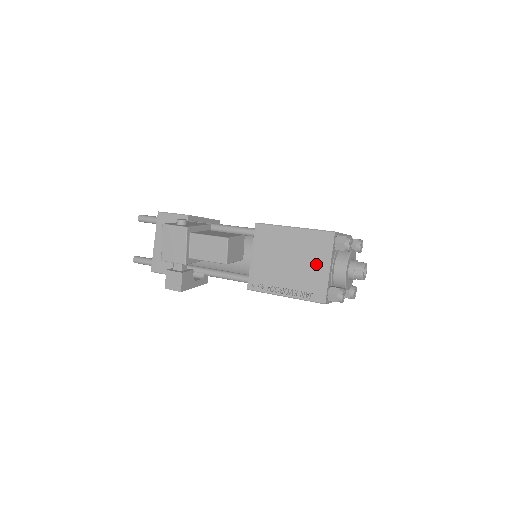
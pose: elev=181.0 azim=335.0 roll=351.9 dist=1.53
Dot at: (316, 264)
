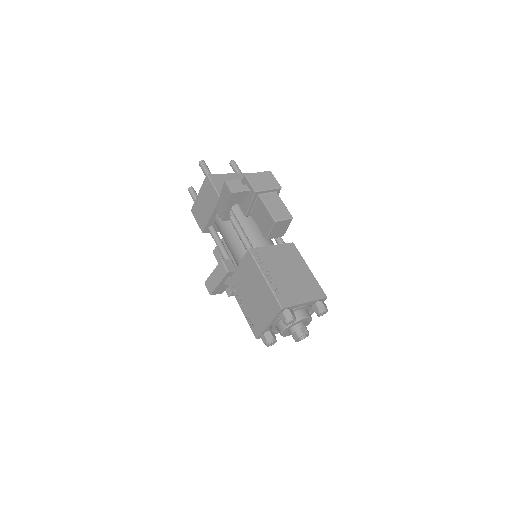
Dot at: (301, 292)
